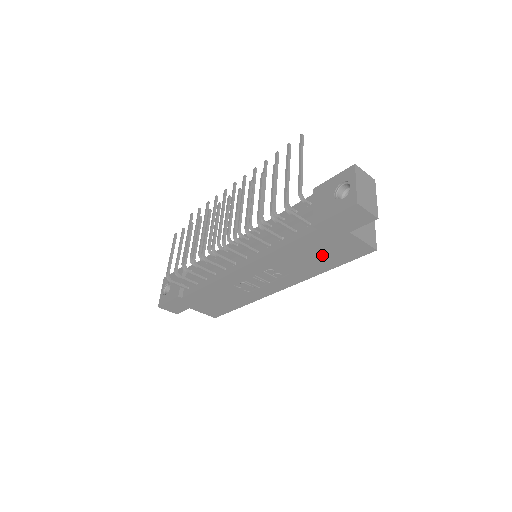
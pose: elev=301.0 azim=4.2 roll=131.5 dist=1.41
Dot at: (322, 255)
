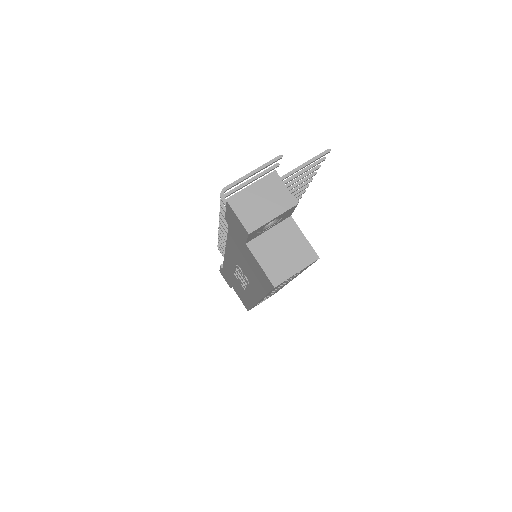
Dot at: (250, 267)
